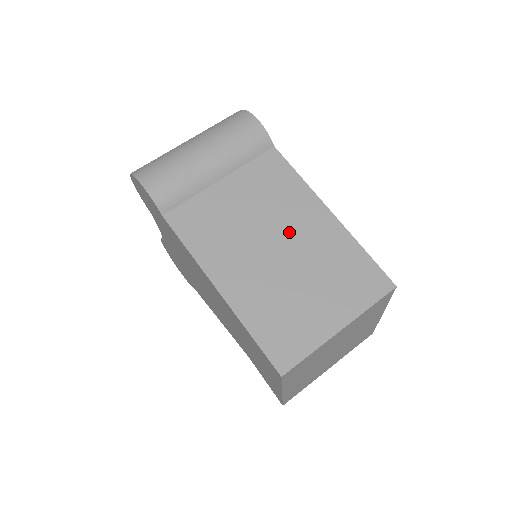
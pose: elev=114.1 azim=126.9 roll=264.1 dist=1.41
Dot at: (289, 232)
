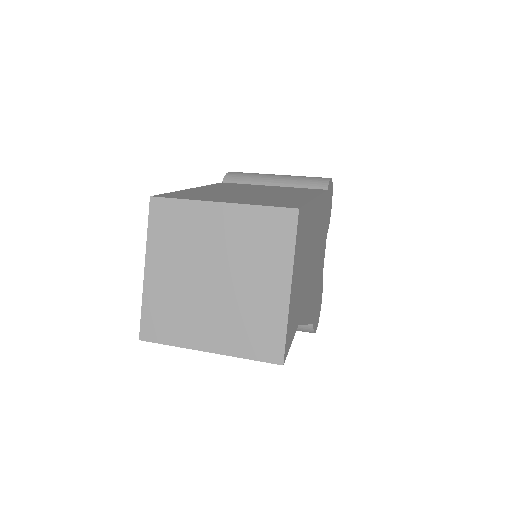
Dot at: (273, 193)
